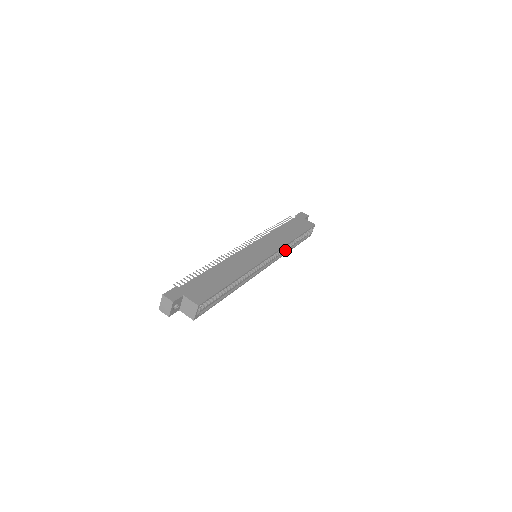
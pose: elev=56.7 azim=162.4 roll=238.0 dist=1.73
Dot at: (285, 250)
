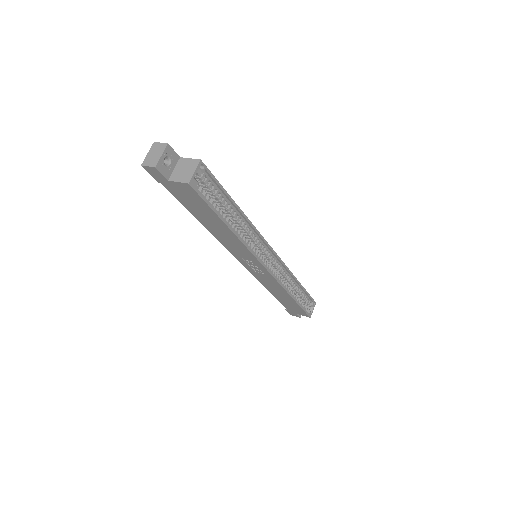
Dot at: (287, 288)
